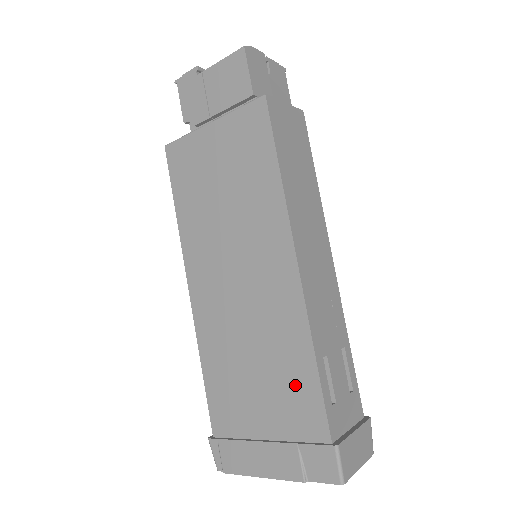
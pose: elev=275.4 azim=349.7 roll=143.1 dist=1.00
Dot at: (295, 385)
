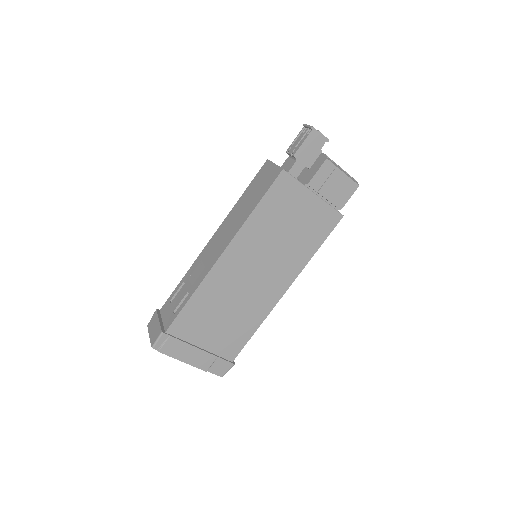
Dot at: (238, 334)
